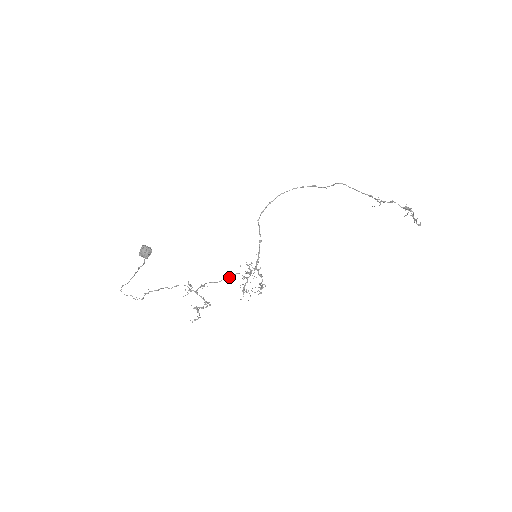
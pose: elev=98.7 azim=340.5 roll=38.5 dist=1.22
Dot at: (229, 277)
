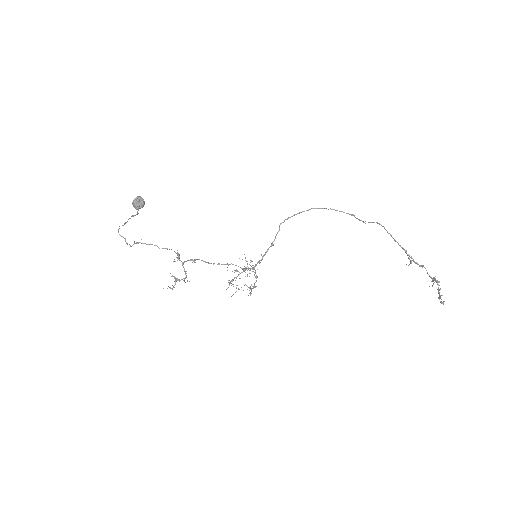
Dot at: (224, 264)
